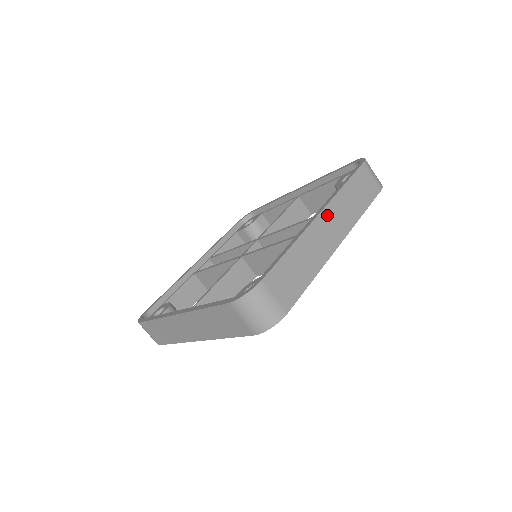
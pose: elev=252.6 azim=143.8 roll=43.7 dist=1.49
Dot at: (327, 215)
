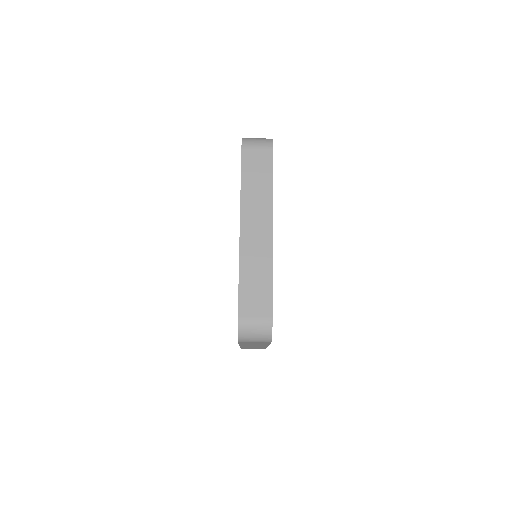
Dot at: (246, 223)
